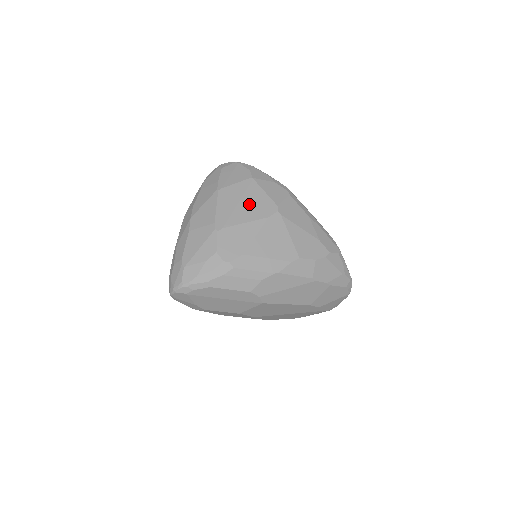
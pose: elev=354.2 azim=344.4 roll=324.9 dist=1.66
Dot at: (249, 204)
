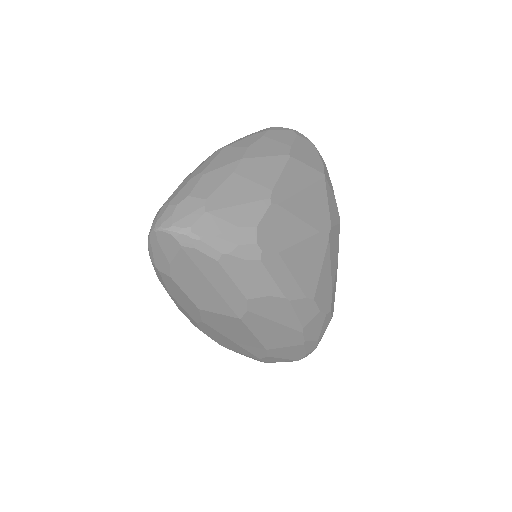
Dot at: (311, 201)
